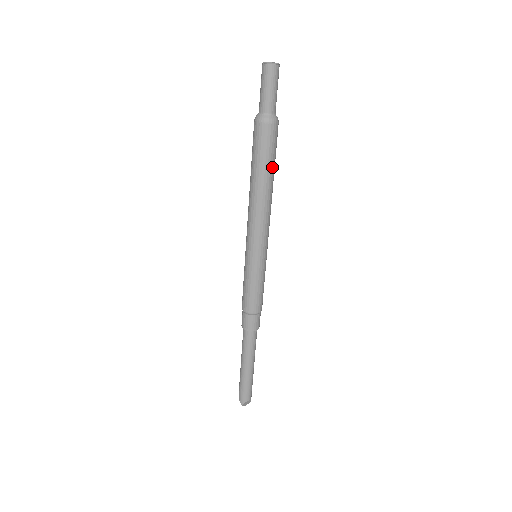
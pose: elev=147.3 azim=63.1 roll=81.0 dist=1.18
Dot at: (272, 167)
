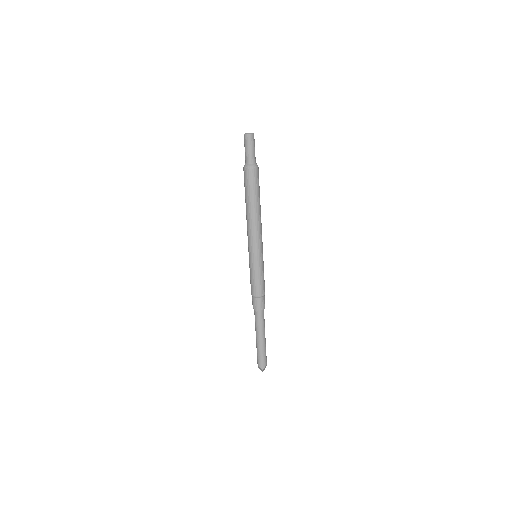
Dot at: occluded
